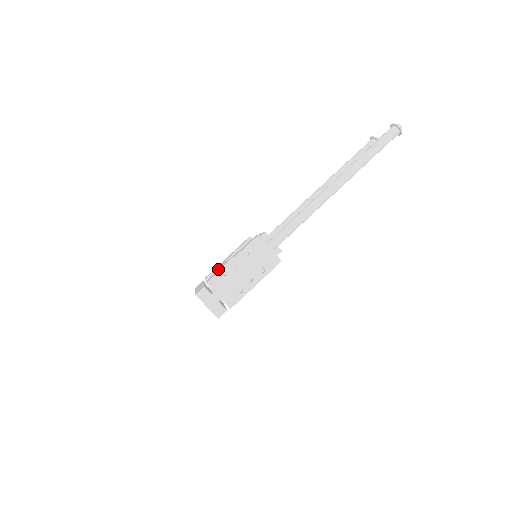
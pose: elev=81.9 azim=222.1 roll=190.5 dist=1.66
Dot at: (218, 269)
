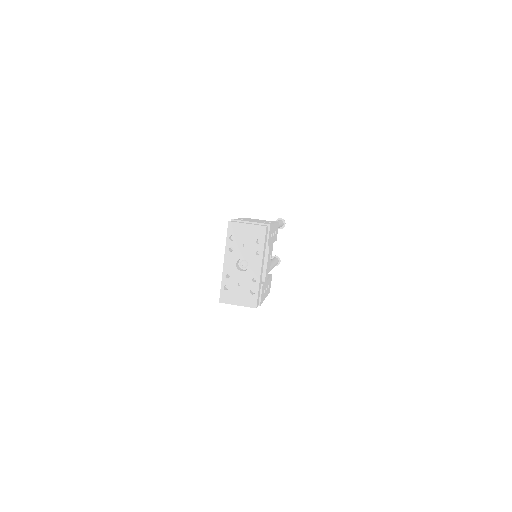
Dot at: occluded
